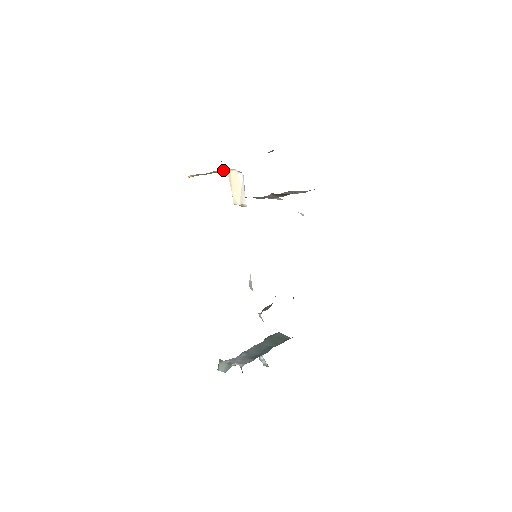
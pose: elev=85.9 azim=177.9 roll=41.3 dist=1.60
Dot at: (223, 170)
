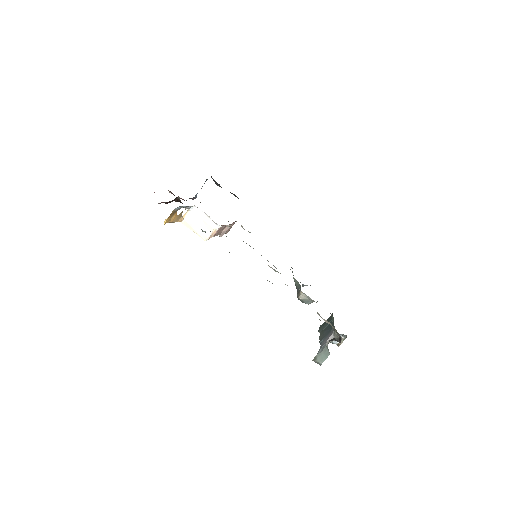
Dot at: (180, 214)
